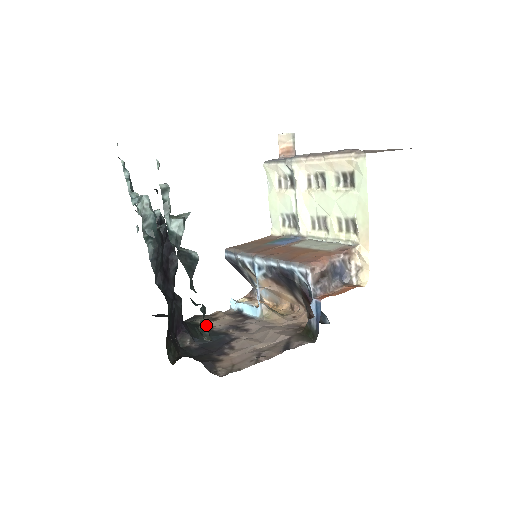
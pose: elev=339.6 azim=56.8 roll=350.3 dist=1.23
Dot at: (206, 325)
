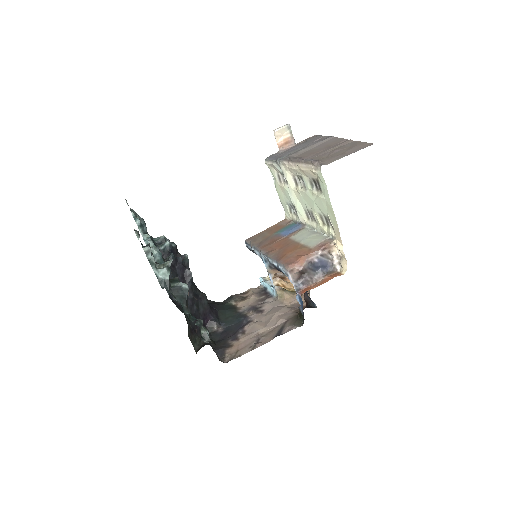
Dot at: (206, 331)
